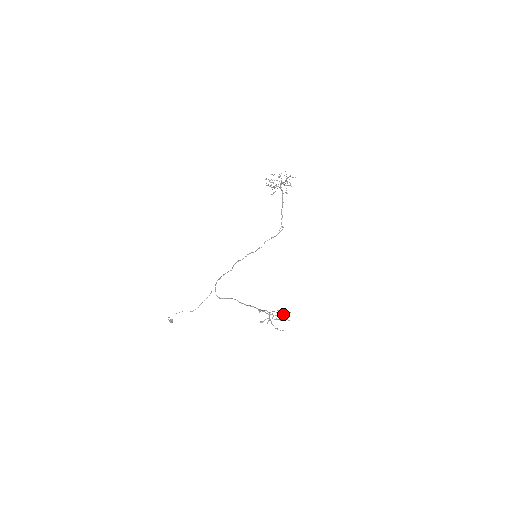
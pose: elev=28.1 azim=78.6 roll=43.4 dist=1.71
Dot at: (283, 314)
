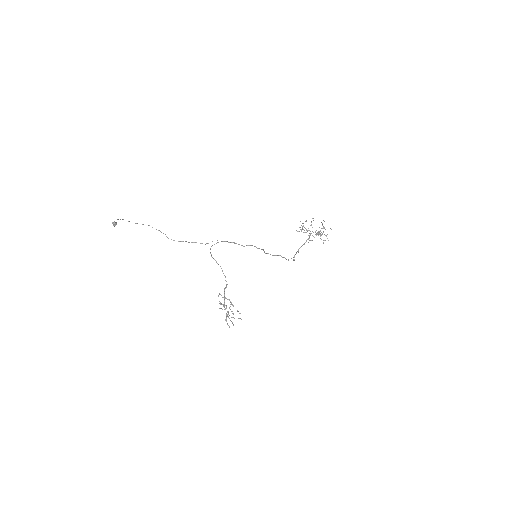
Dot at: occluded
